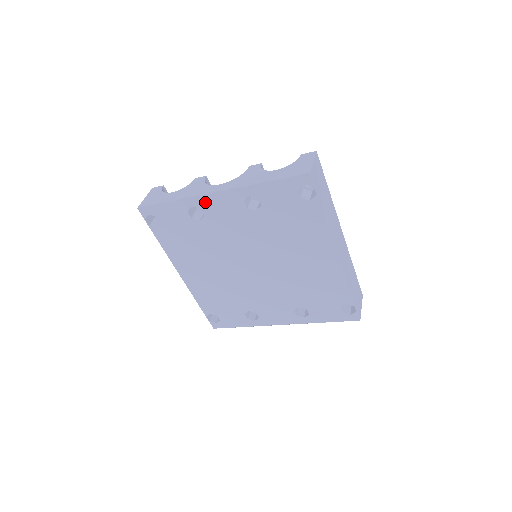
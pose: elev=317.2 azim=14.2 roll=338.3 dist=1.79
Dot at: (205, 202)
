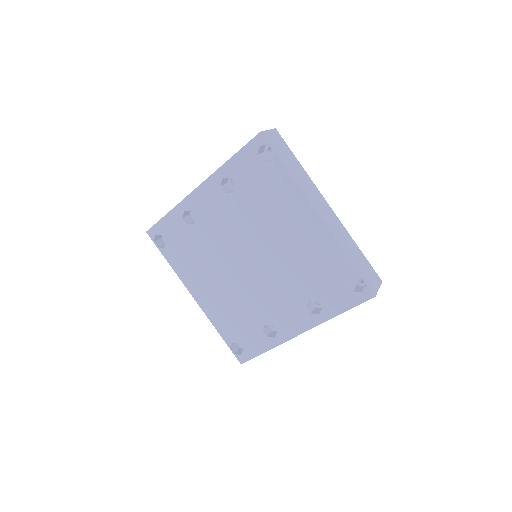
Dot at: (192, 202)
